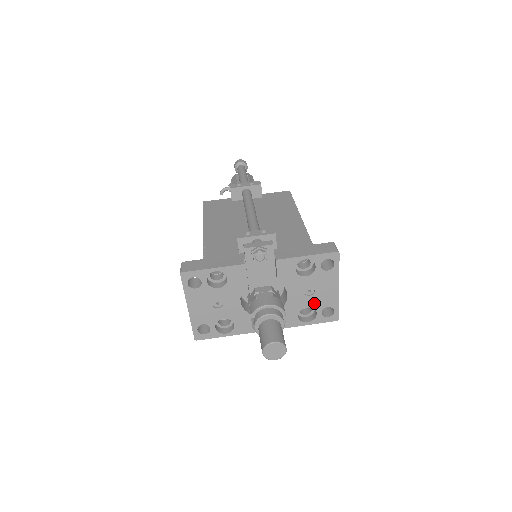
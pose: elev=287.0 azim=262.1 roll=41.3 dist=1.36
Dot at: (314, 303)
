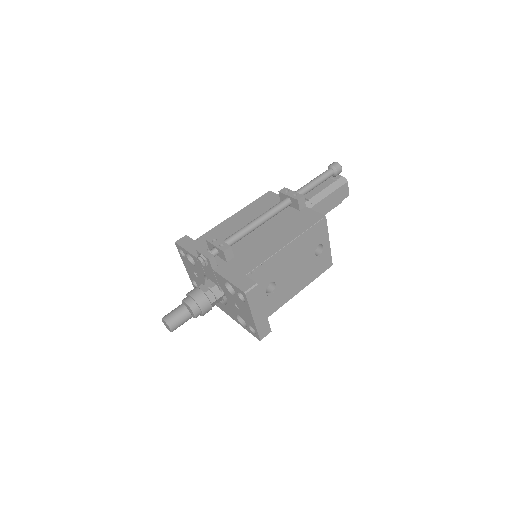
Dot at: (243, 316)
